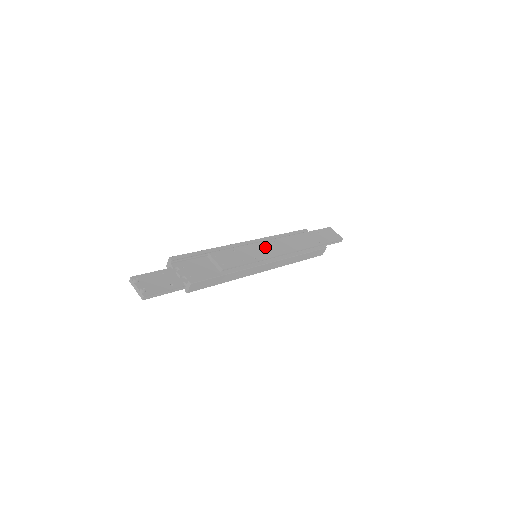
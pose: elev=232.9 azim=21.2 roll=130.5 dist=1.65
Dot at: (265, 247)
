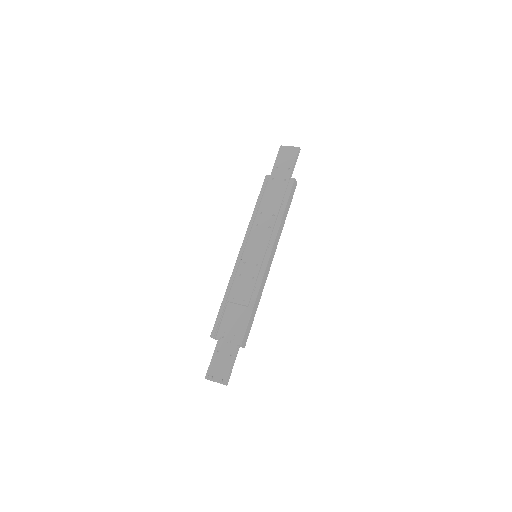
Dot at: (255, 242)
